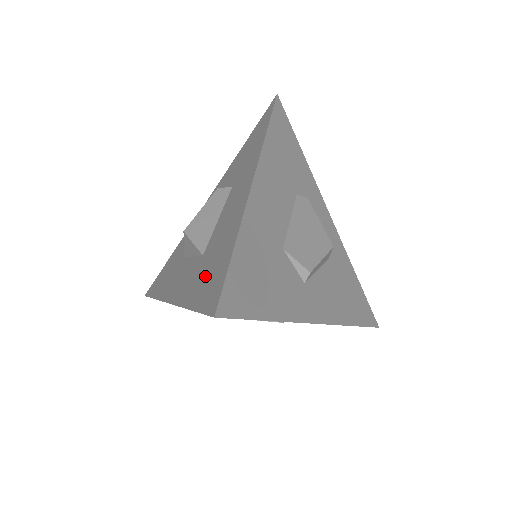
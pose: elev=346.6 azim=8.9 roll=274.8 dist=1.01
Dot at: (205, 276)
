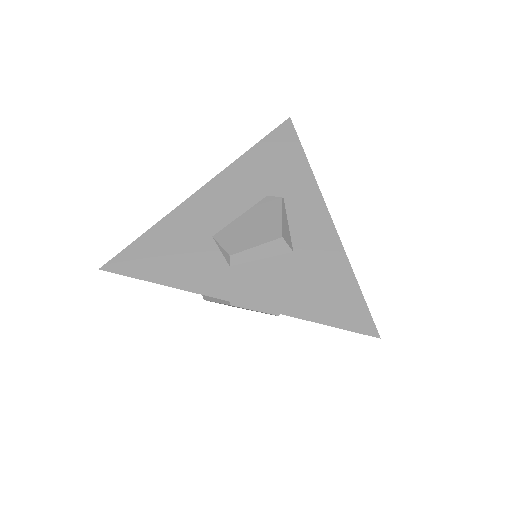
Dot at: occluded
